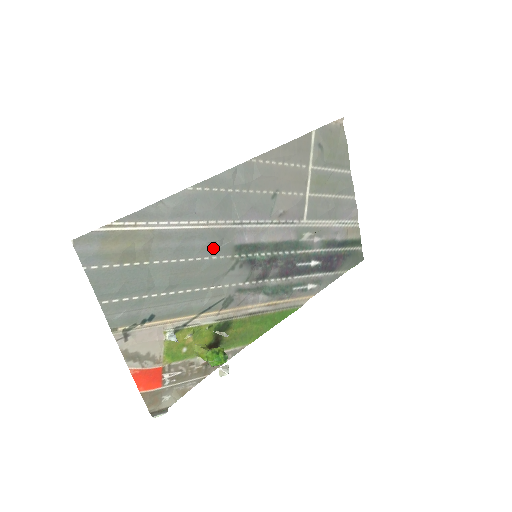
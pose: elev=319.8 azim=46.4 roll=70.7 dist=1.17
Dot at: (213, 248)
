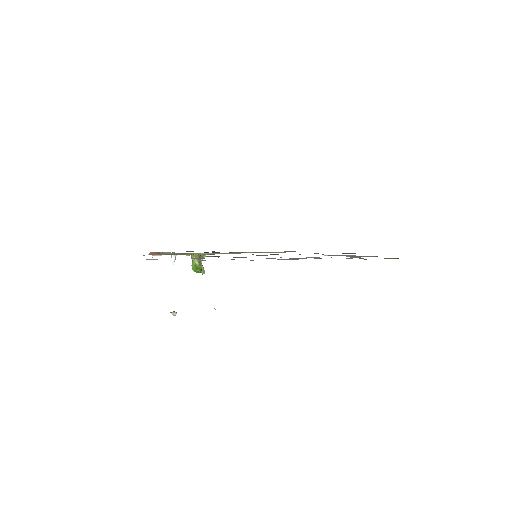
Dot at: occluded
